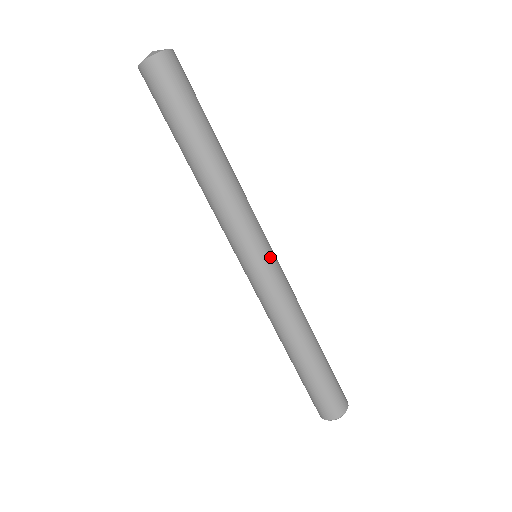
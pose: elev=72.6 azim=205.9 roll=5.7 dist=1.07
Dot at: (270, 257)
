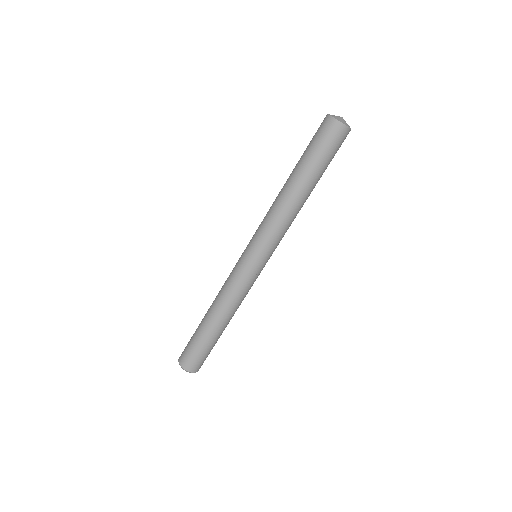
Dot at: (263, 266)
